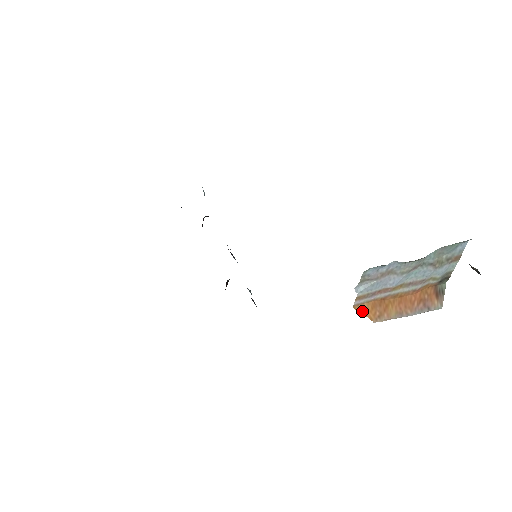
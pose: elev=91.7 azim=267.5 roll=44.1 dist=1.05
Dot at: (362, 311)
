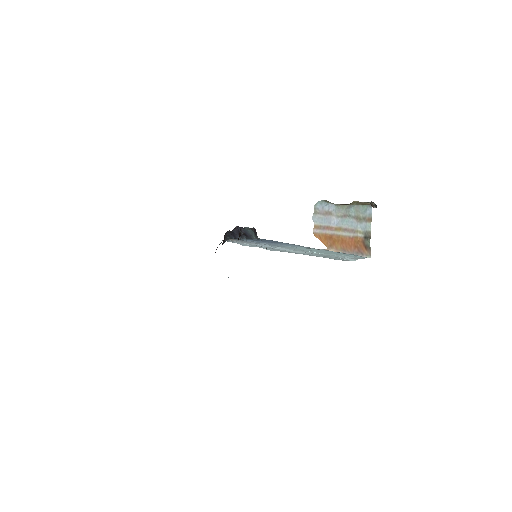
Dot at: (319, 239)
